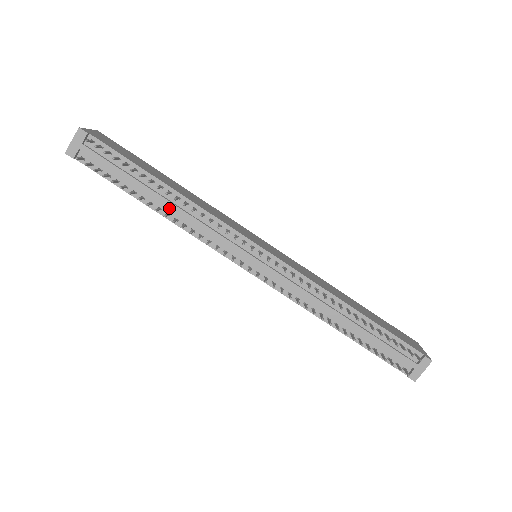
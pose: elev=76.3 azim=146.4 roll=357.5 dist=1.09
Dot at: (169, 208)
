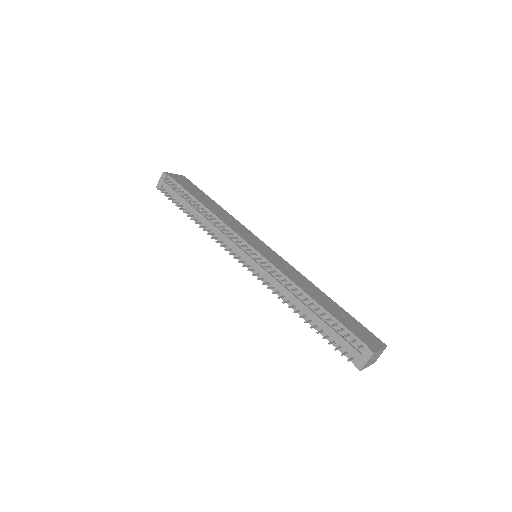
Dot at: (203, 219)
